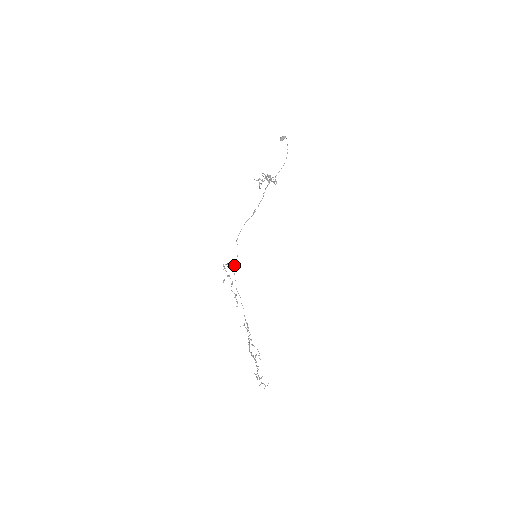
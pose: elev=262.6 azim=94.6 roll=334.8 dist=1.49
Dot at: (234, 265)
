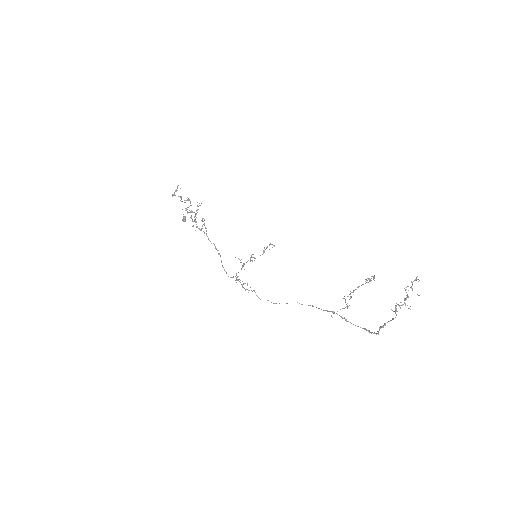
Dot at: (253, 290)
